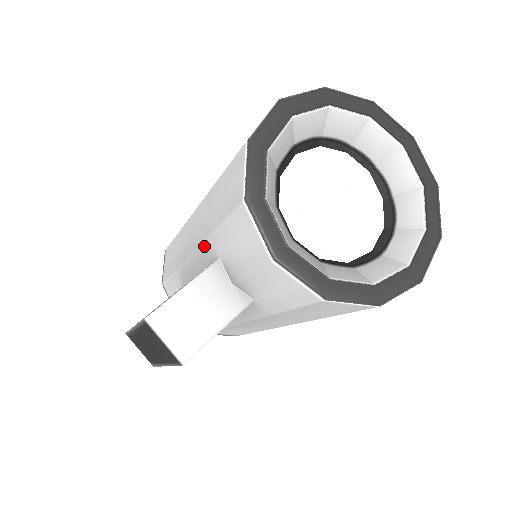
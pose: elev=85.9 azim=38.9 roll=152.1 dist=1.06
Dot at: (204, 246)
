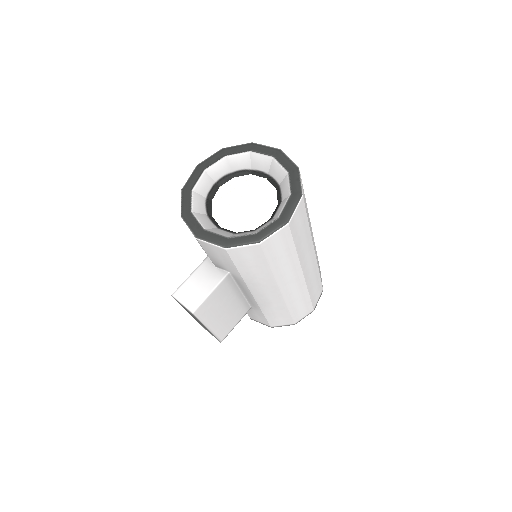
Dot at: occluded
